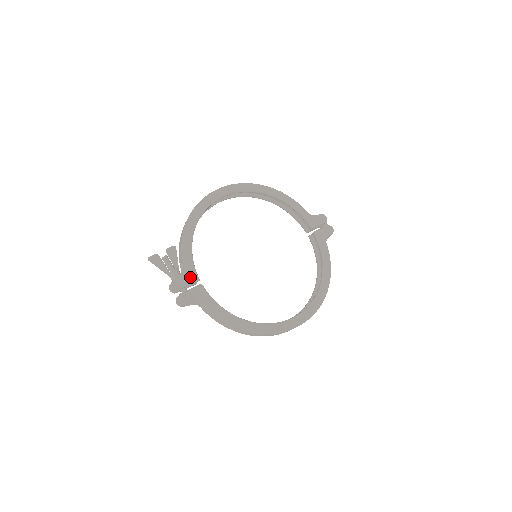
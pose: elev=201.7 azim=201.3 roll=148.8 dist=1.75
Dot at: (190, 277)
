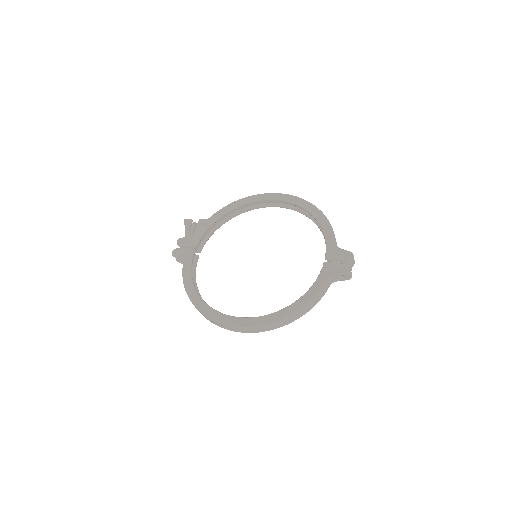
Dot at: (192, 241)
